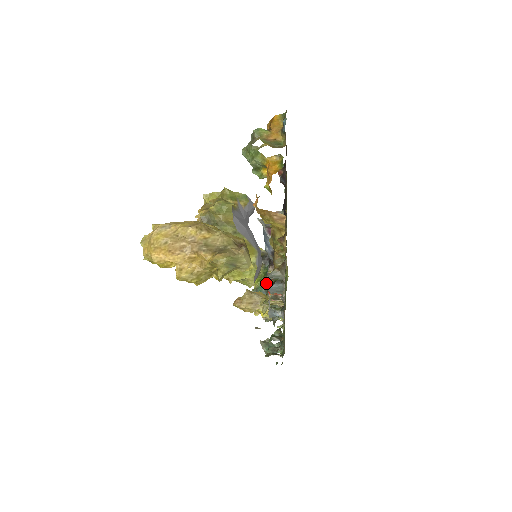
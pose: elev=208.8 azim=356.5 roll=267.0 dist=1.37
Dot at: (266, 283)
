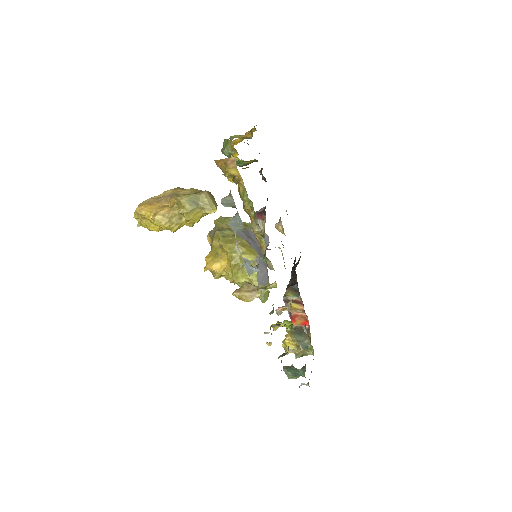
Dot at: occluded
